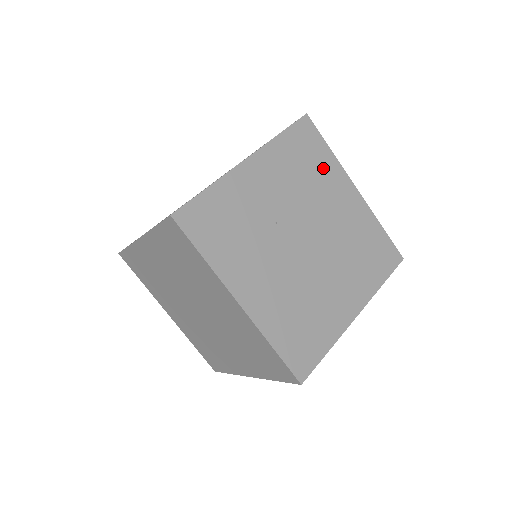
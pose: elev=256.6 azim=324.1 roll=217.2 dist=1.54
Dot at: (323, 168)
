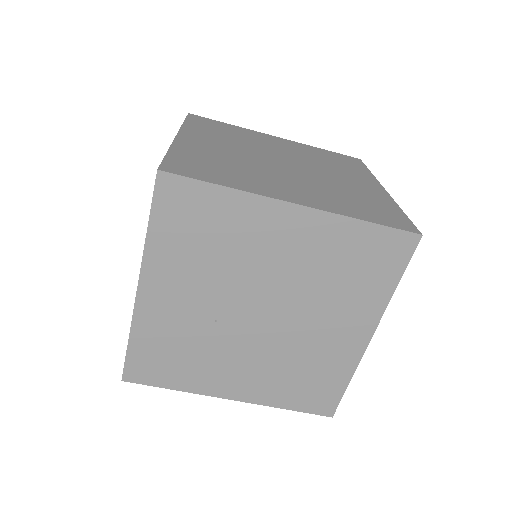
Dot at: (230, 221)
